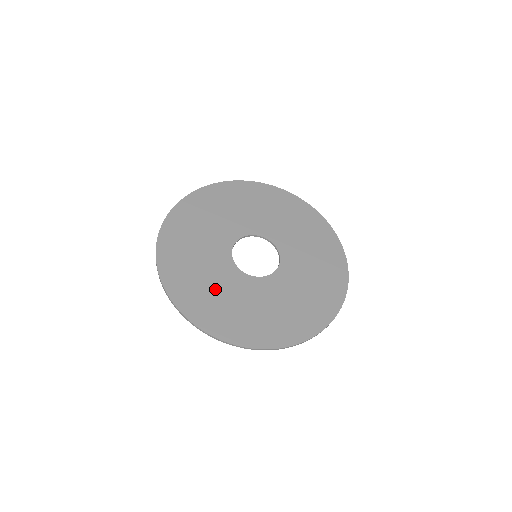
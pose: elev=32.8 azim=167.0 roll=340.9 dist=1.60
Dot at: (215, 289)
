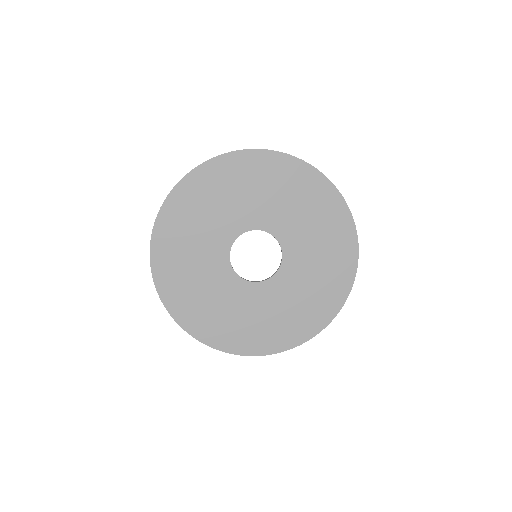
Dot at: (214, 301)
